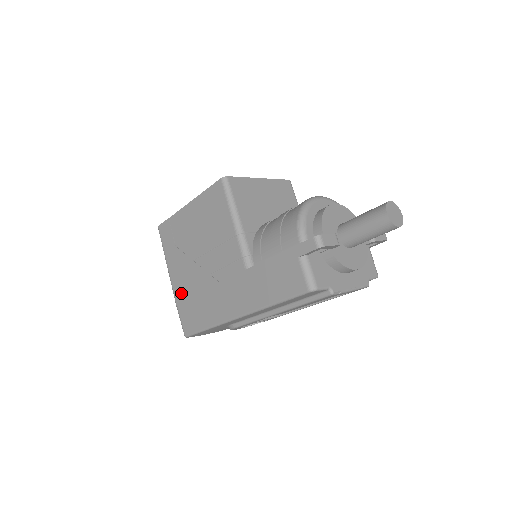
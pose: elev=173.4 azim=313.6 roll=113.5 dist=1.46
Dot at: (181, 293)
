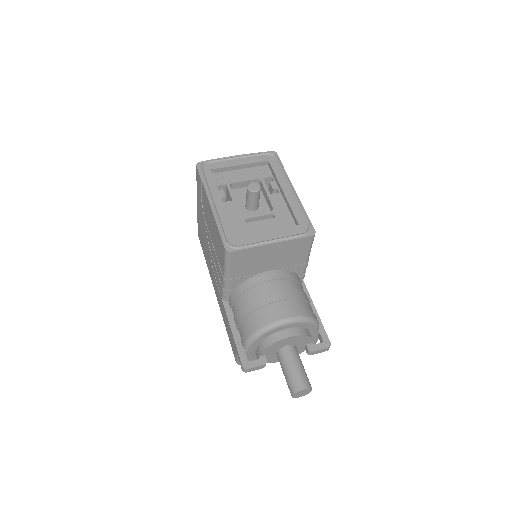
Dot at: (199, 223)
